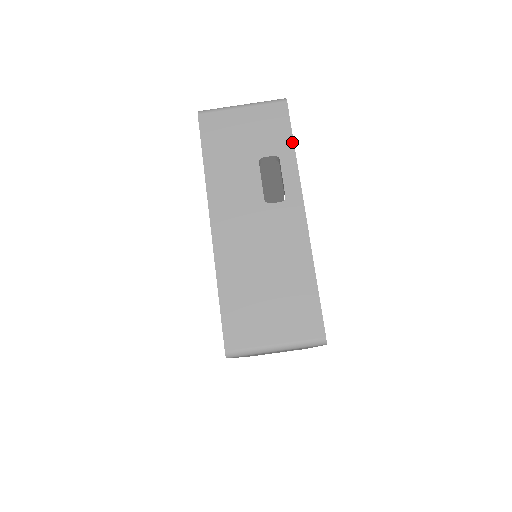
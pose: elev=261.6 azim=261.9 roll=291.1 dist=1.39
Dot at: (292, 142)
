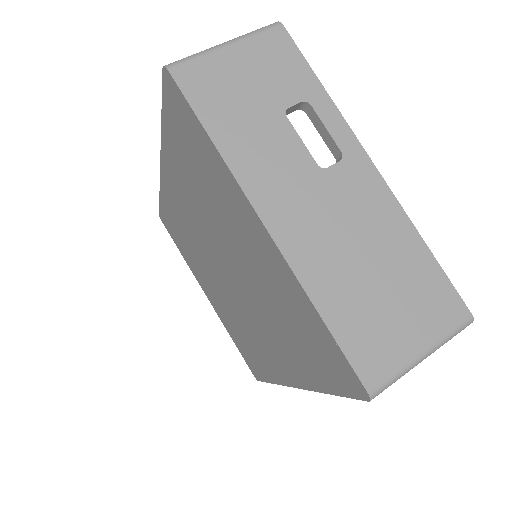
Dot at: (315, 78)
